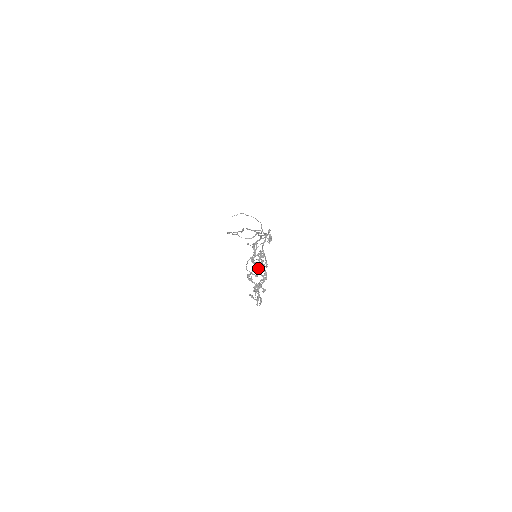
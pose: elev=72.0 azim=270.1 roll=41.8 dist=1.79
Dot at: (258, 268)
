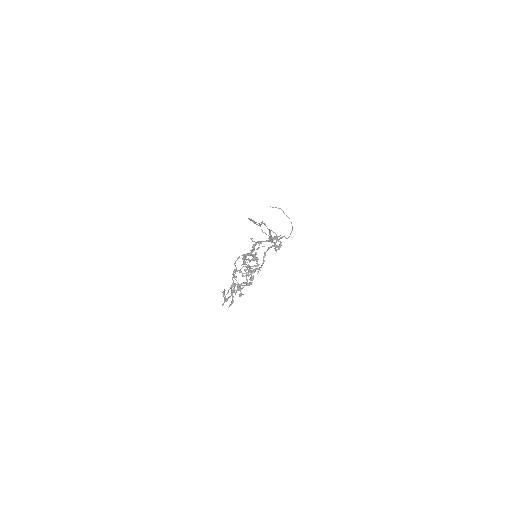
Dot at: (249, 269)
